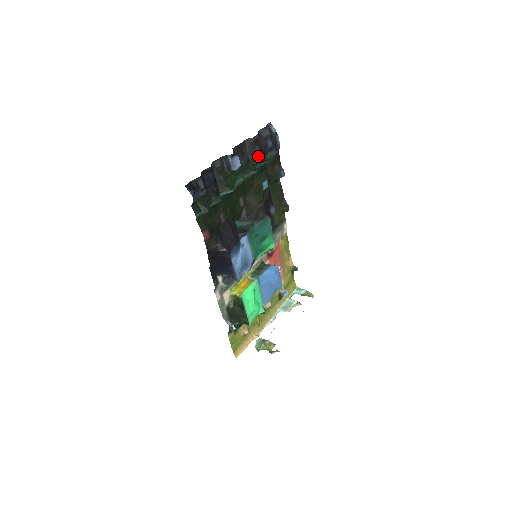
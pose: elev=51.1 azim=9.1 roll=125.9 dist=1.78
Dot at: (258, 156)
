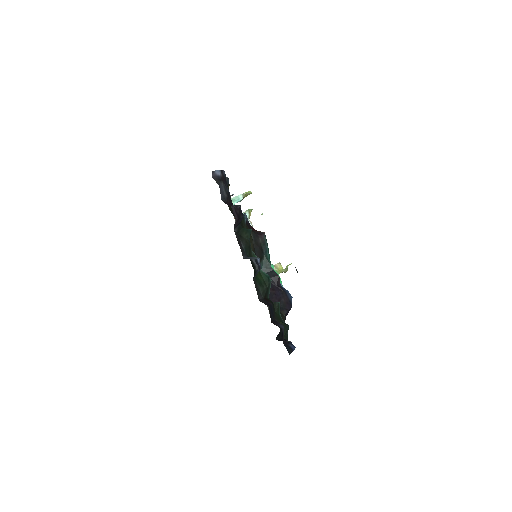
Dot at: (241, 220)
